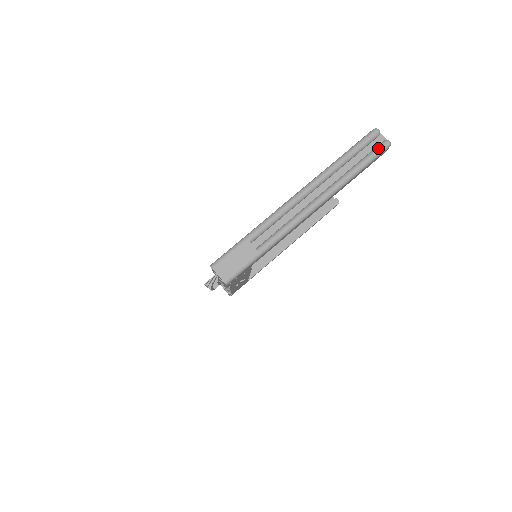
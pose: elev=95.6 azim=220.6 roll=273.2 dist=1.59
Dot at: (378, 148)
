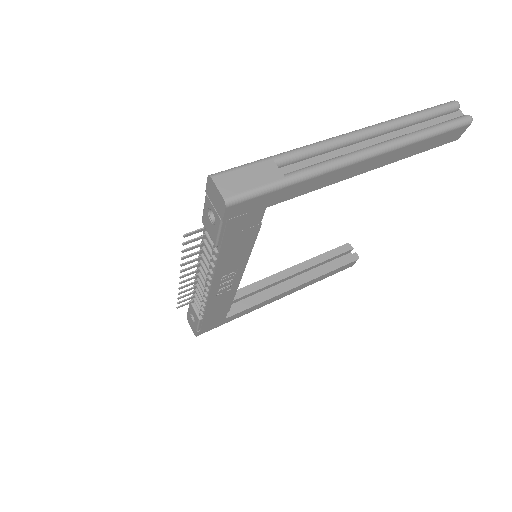
Dot at: (458, 118)
